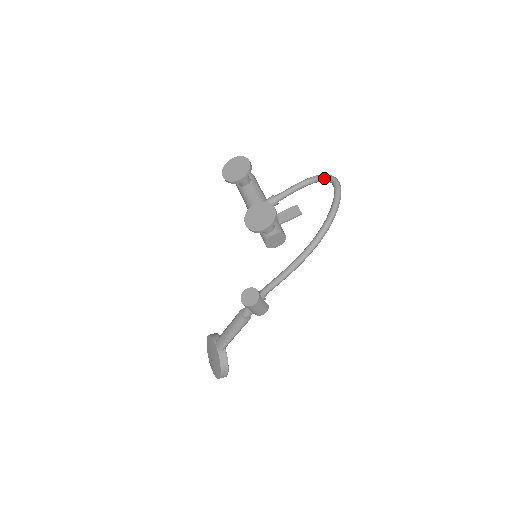
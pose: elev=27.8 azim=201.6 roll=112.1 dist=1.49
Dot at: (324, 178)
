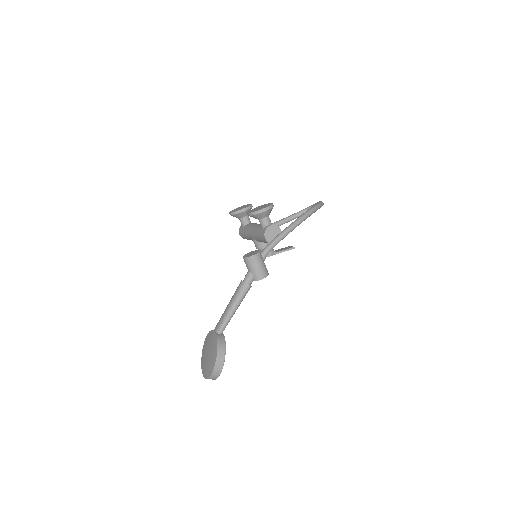
Dot at: (309, 207)
